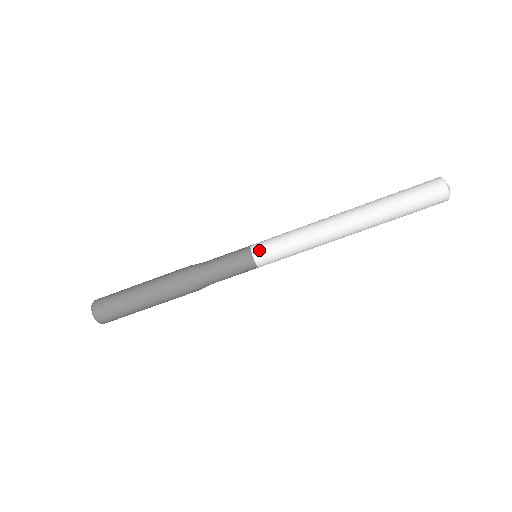
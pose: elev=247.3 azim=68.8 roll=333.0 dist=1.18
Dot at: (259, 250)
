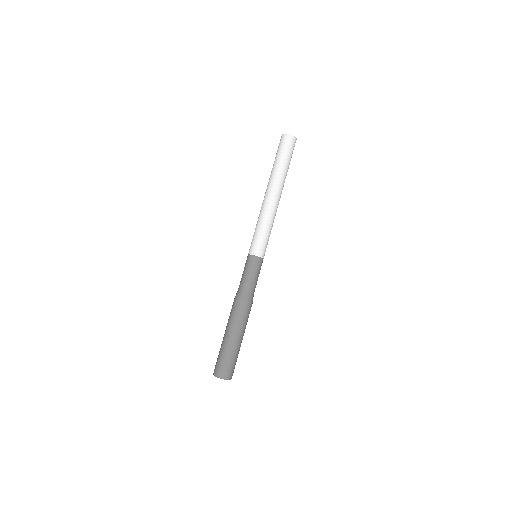
Dot at: (249, 249)
